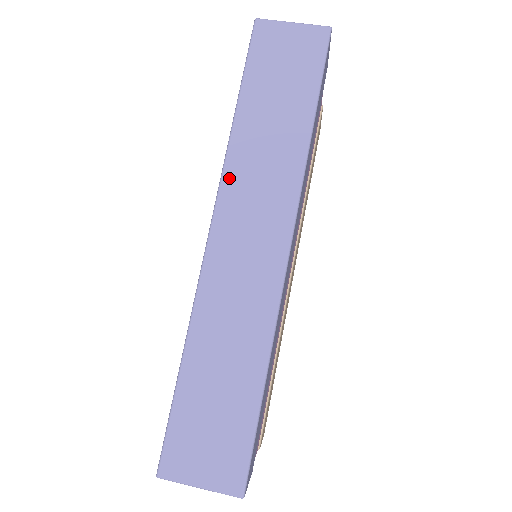
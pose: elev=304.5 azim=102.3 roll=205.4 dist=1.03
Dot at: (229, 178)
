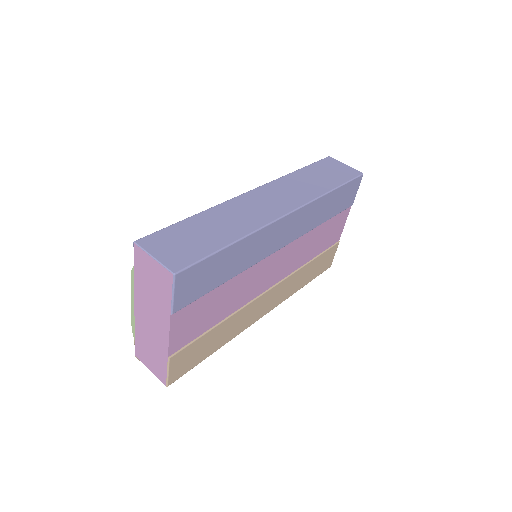
Dot at: (276, 182)
